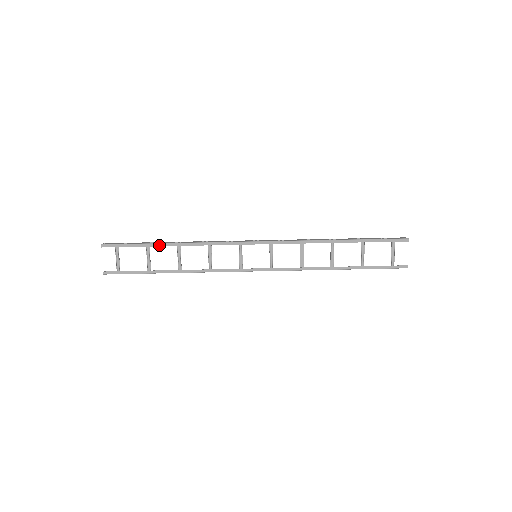
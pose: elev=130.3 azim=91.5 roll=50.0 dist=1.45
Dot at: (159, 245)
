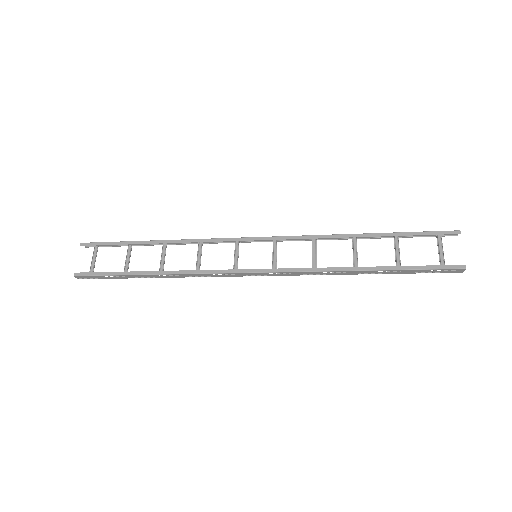
Dot at: (143, 243)
